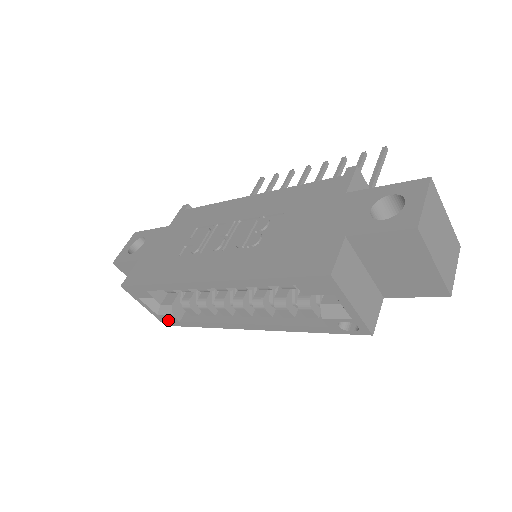
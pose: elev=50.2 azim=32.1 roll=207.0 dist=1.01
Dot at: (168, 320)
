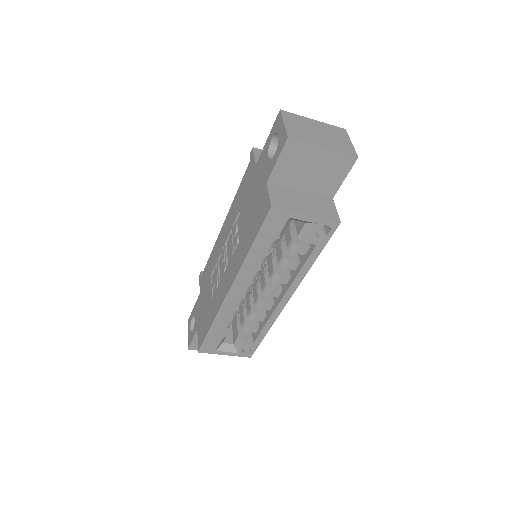
Dot at: (248, 351)
